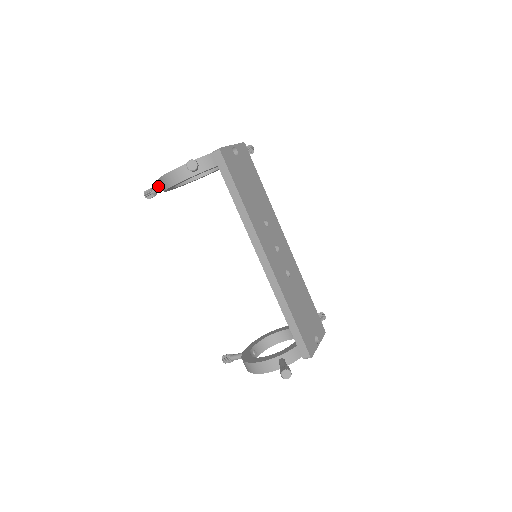
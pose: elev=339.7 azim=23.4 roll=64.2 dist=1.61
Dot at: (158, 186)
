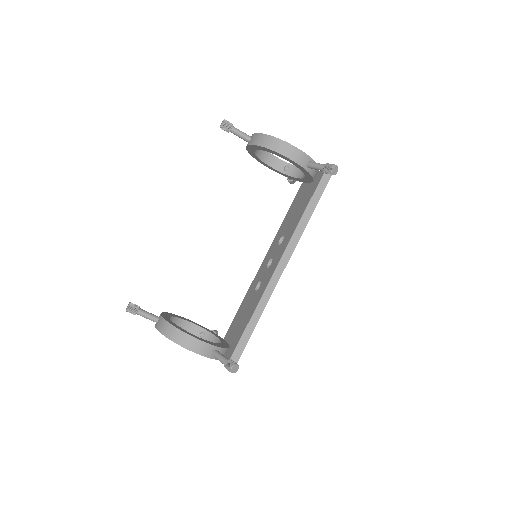
Dot at: (241, 131)
